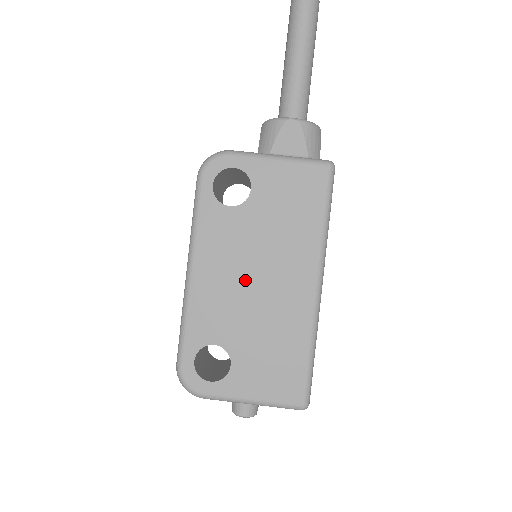
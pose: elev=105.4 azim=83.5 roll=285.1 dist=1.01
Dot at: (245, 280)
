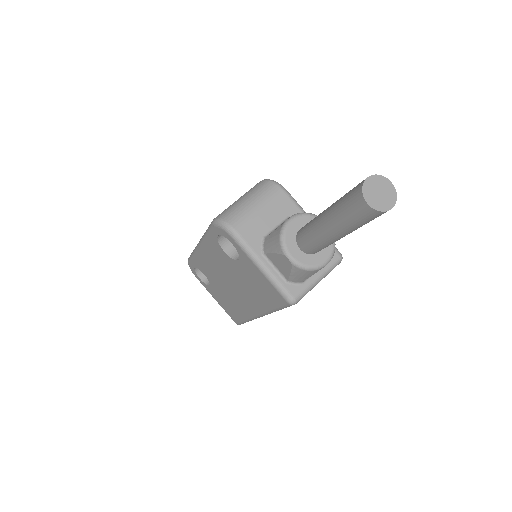
Dot at: (224, 277)
